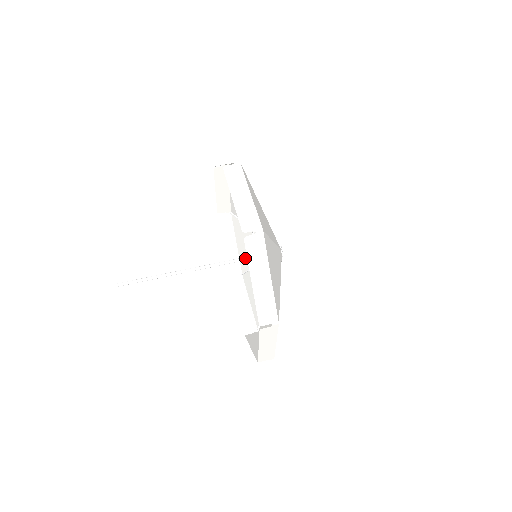
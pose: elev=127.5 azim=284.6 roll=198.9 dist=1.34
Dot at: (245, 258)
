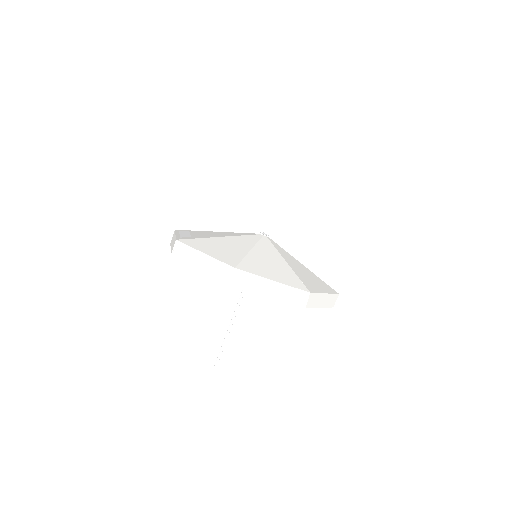
Dot at: occluded
